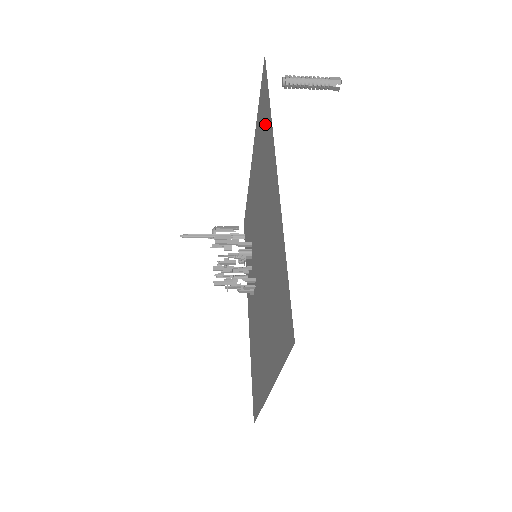
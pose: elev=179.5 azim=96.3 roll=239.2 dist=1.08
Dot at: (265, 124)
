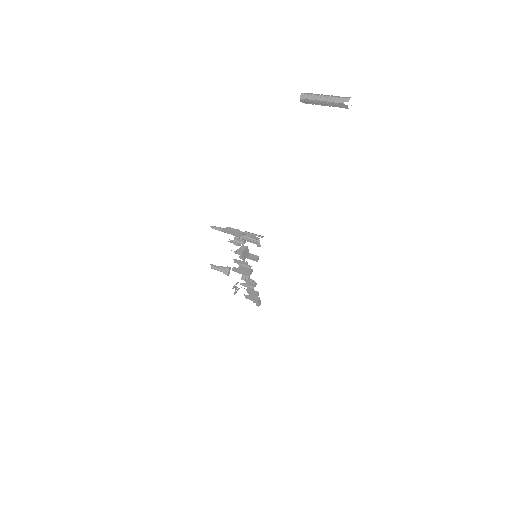
Dot at: occluded
